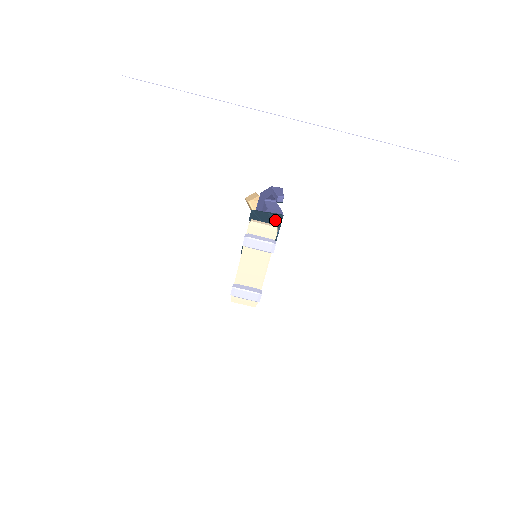
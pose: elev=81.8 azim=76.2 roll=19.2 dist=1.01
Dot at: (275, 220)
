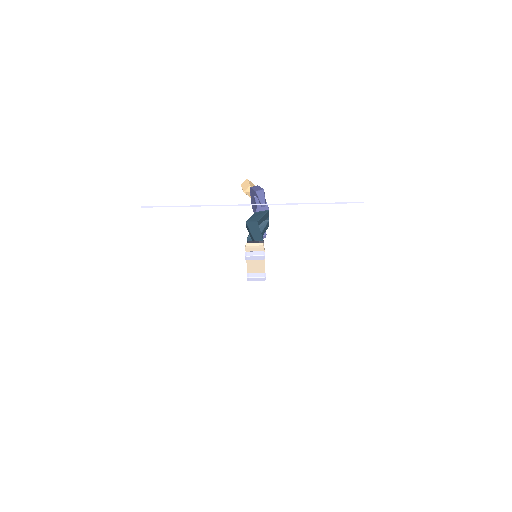
Dot at: (264, 218)
